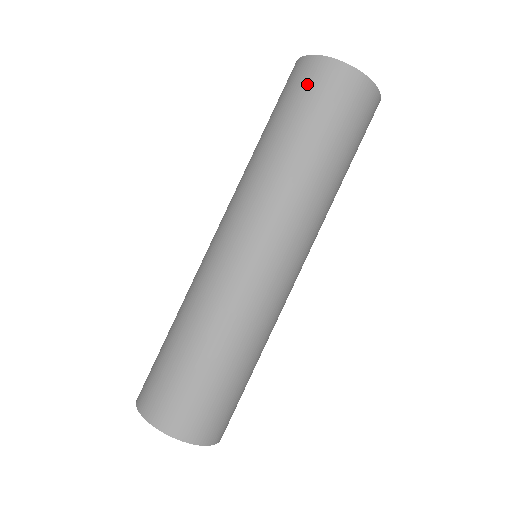
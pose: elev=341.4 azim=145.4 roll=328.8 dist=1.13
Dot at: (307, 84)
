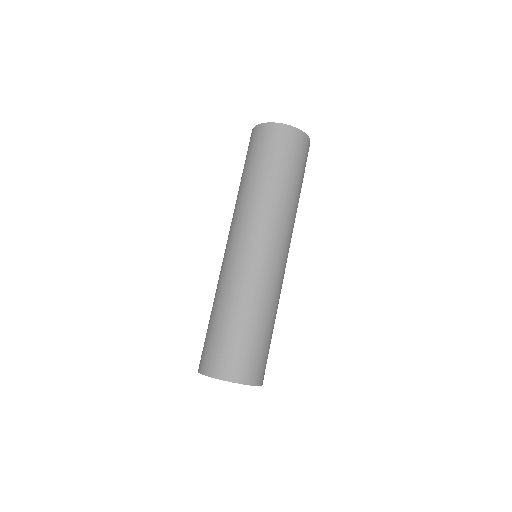
Dot at: occluded
